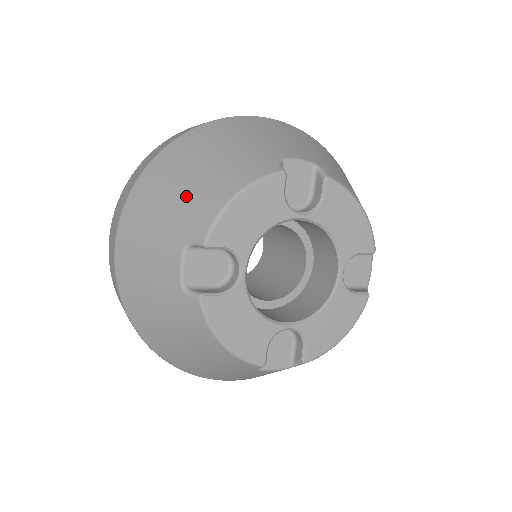
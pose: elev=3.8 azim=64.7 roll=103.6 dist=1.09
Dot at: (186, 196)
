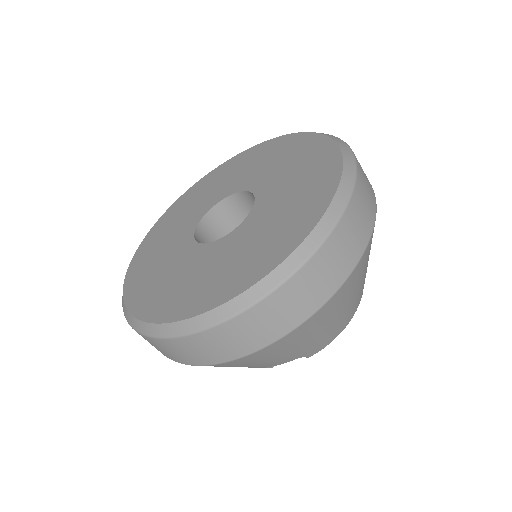
Dot at: (324, 335)
